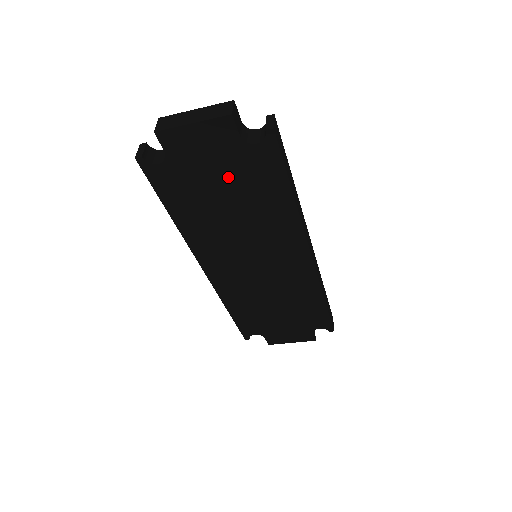
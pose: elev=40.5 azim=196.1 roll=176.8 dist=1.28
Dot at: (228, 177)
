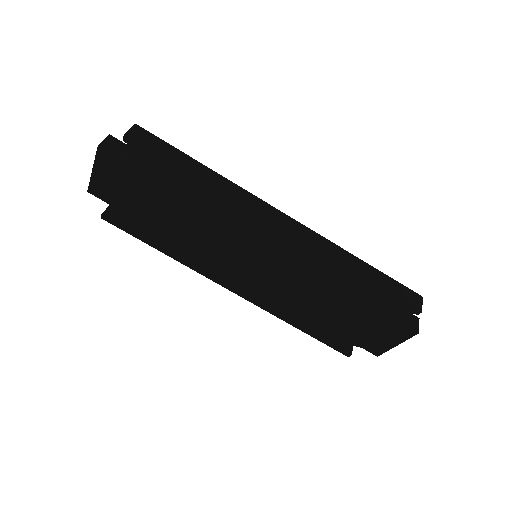
Dot at: (149, 195)
